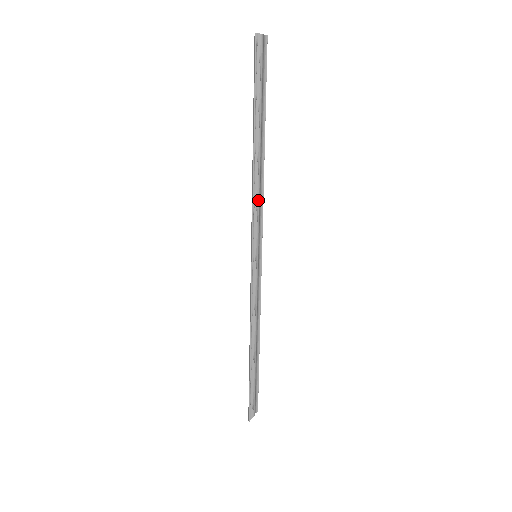
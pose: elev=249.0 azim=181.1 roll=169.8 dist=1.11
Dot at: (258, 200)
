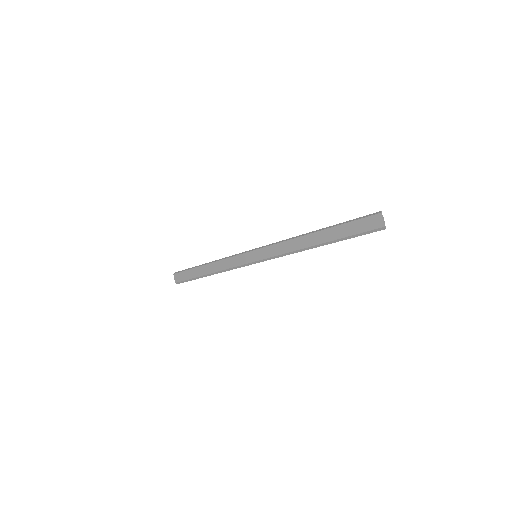
Dot at: (287, 247)
